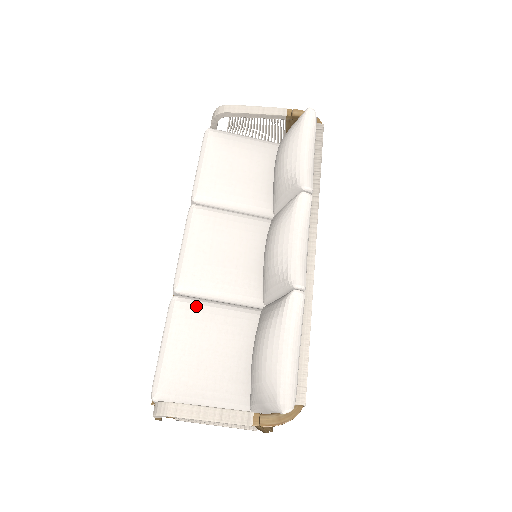
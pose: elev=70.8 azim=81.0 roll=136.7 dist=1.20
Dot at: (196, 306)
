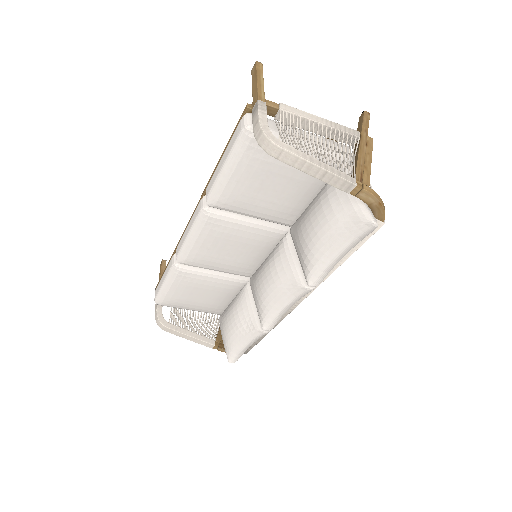
Dot at: (193, 275)
